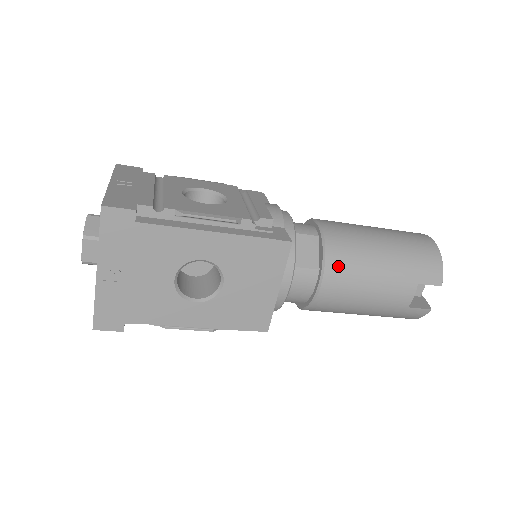
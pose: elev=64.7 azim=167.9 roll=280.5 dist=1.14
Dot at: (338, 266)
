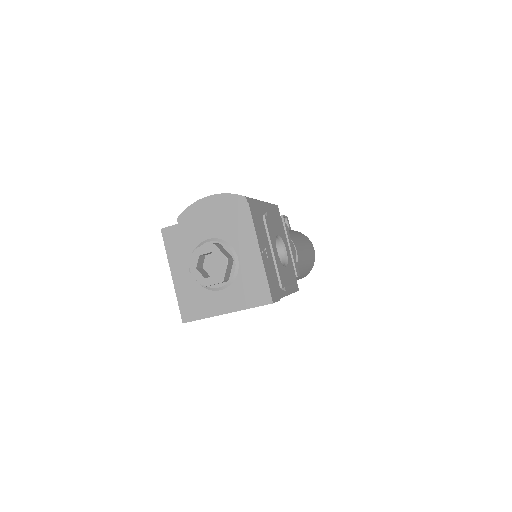
Dot at: occluded
